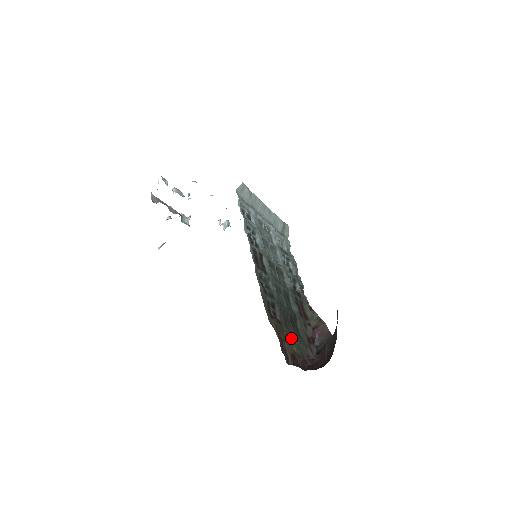
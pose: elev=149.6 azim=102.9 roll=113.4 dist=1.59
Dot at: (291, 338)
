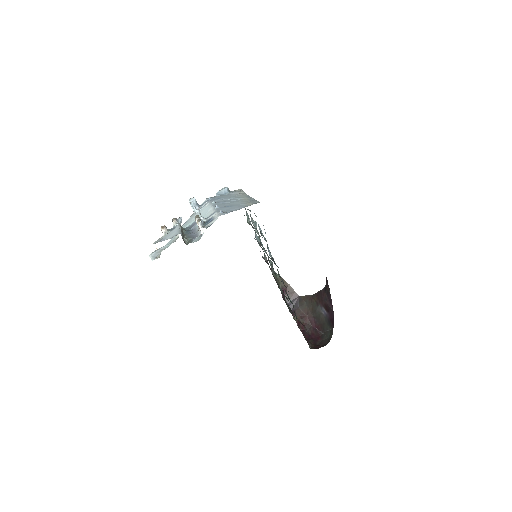
Dot at: occluded
